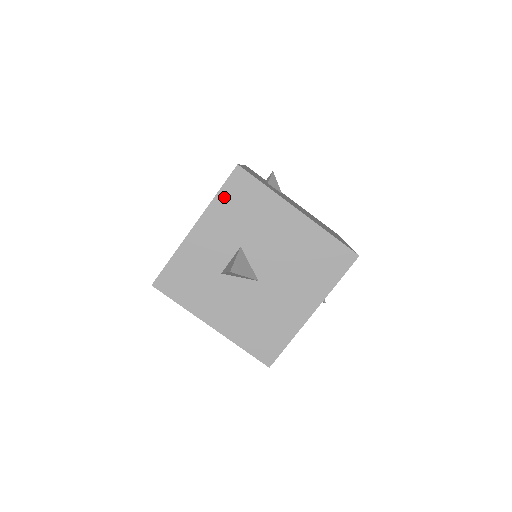
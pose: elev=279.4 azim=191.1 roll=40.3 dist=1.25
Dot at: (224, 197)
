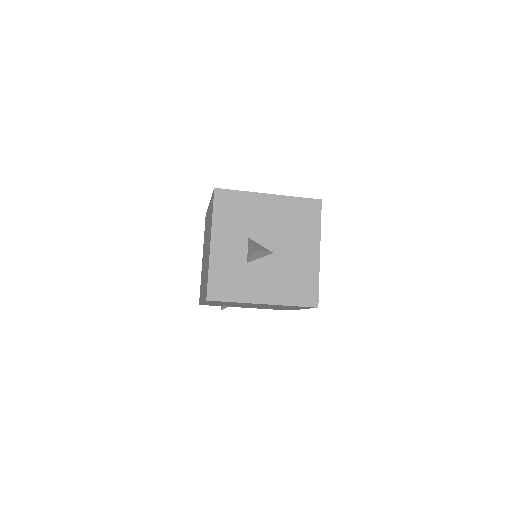
Dot at: (218, 213)
